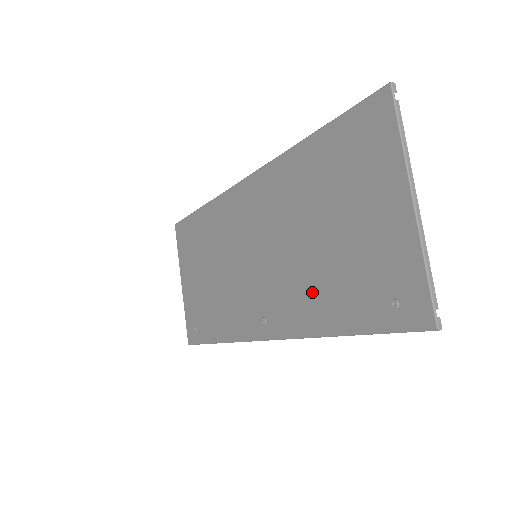
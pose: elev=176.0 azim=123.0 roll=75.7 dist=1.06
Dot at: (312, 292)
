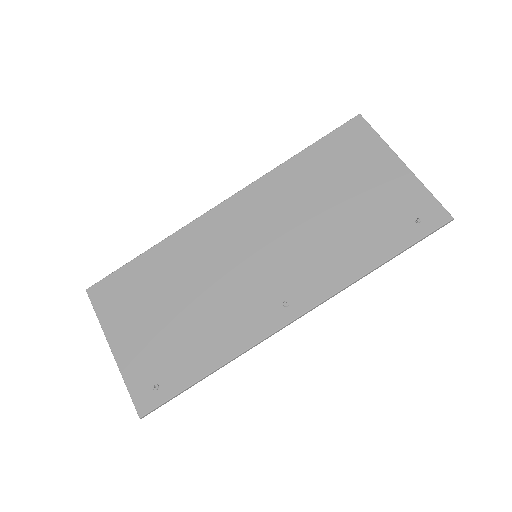
Dot at: (340, 249)
